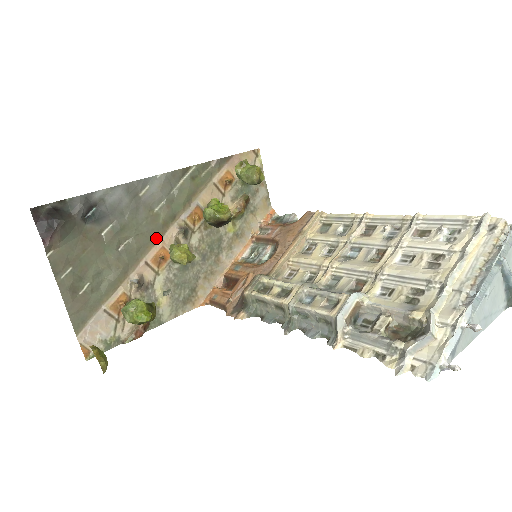
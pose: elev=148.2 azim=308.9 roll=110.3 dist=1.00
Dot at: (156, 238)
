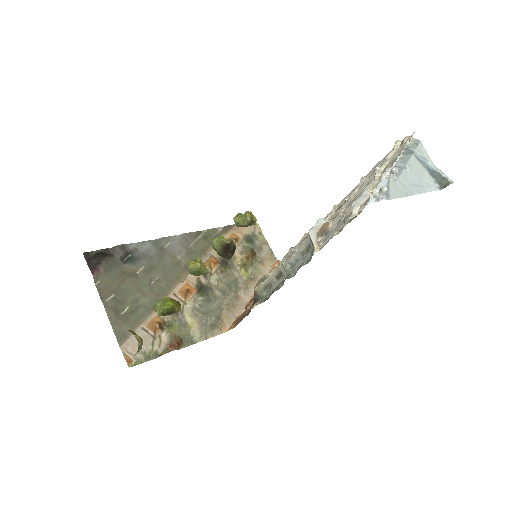
Dot at: (181, 277)
